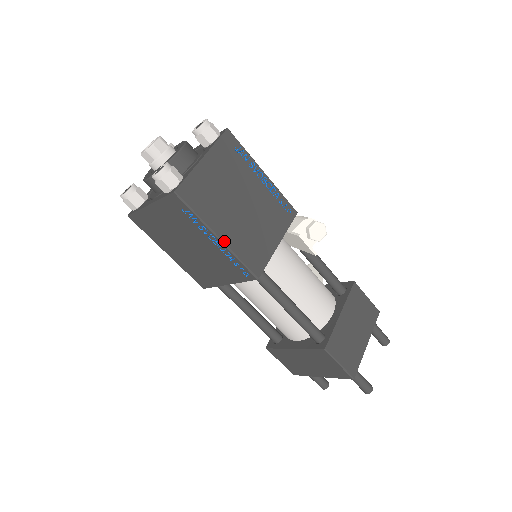
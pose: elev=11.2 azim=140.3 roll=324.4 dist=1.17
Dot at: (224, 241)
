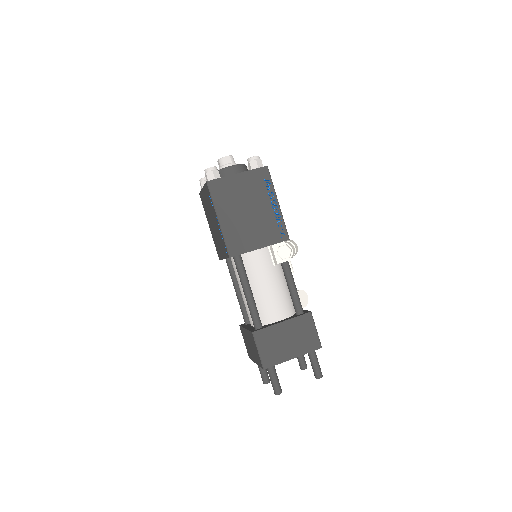
Dot at: (221, 223)
